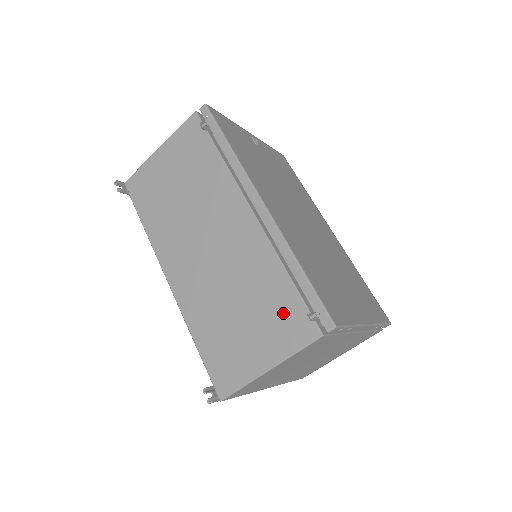
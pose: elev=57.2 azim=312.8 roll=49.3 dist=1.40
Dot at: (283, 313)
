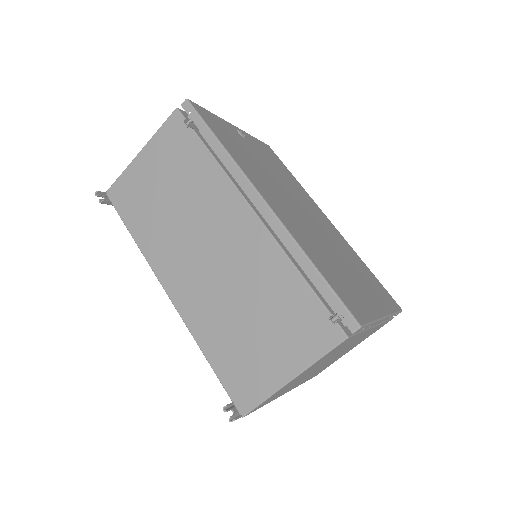
Dot at: (301, 317)
